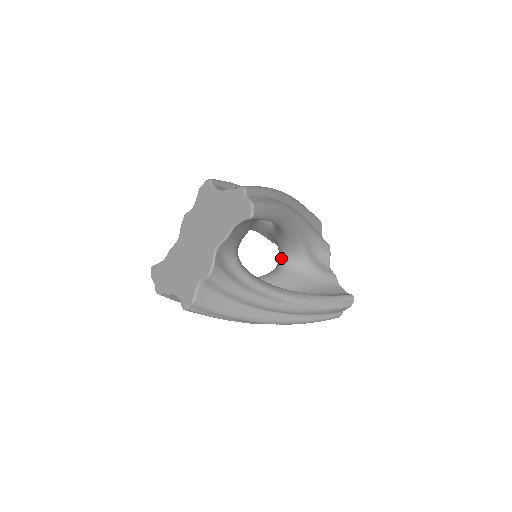
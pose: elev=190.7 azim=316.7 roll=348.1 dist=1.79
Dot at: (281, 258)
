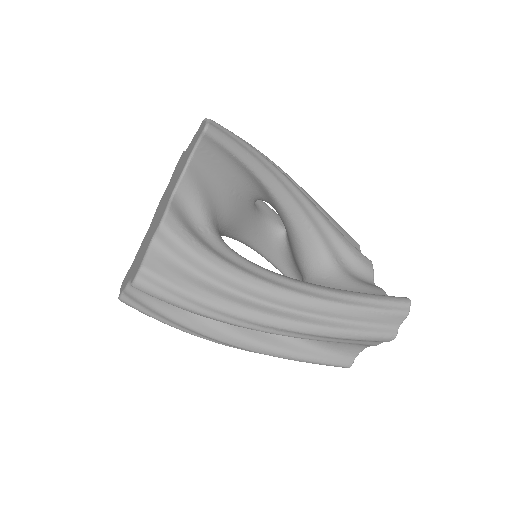
Dot at: (302, 278)
